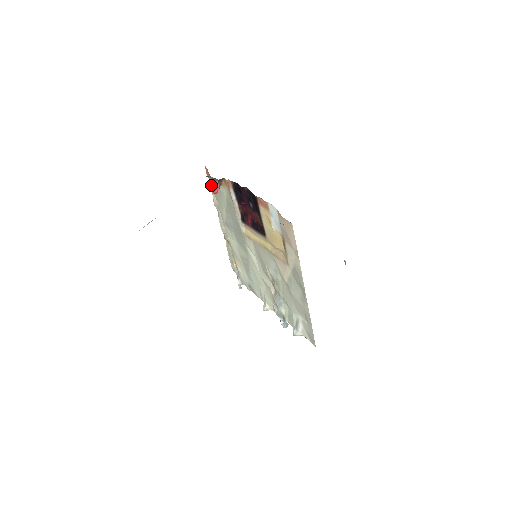
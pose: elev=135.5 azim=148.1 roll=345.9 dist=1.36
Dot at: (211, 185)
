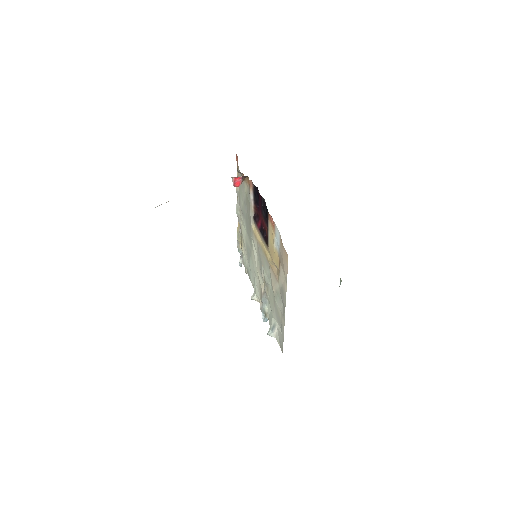
Dot at: (234, 179)
